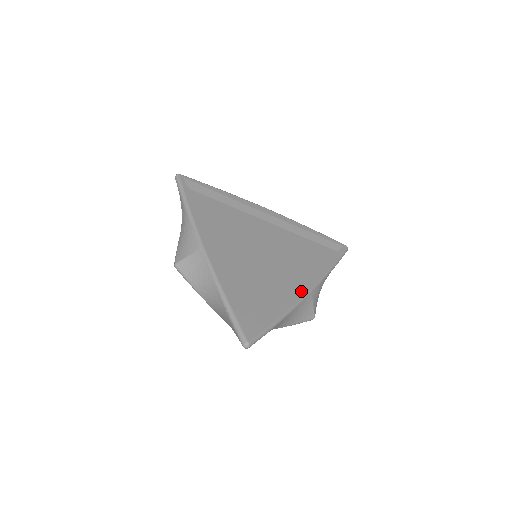
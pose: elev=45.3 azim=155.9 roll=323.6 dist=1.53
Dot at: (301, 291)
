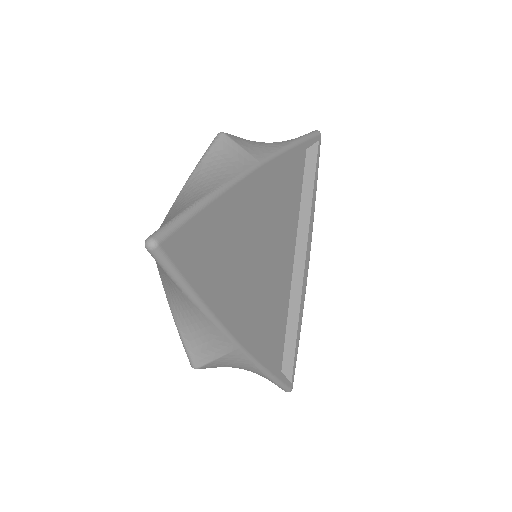
Dot at: (305, 276)
